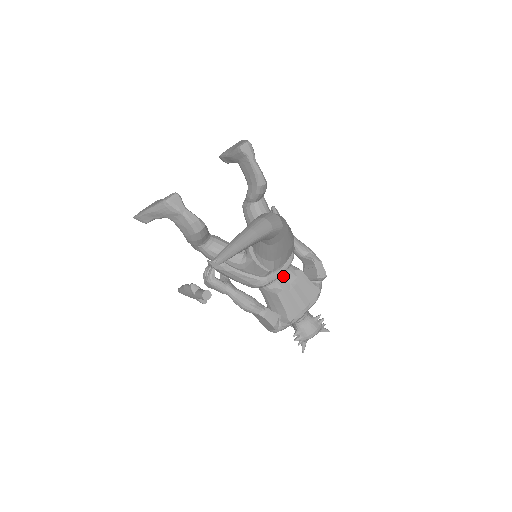
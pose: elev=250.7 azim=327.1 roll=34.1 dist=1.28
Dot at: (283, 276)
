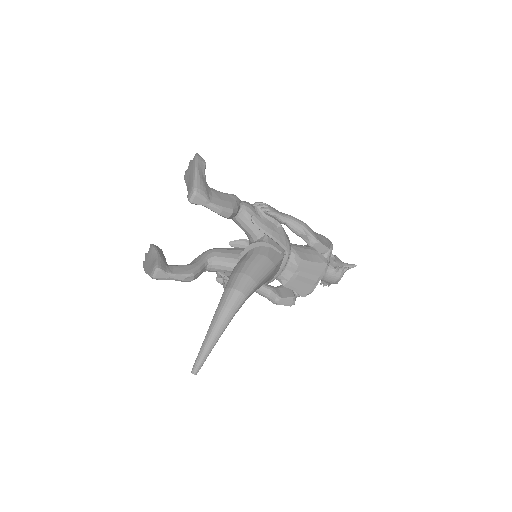
Dot at: (285, 268)
